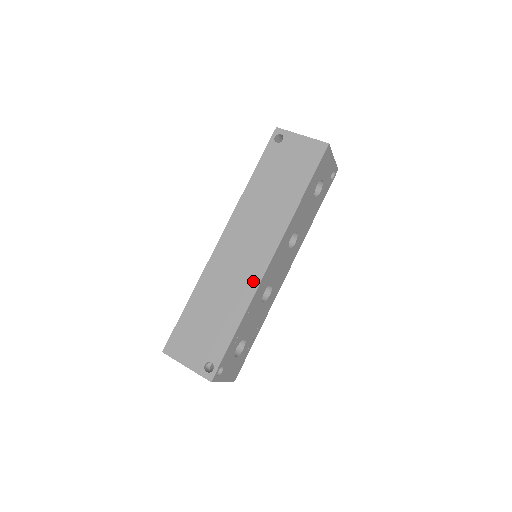
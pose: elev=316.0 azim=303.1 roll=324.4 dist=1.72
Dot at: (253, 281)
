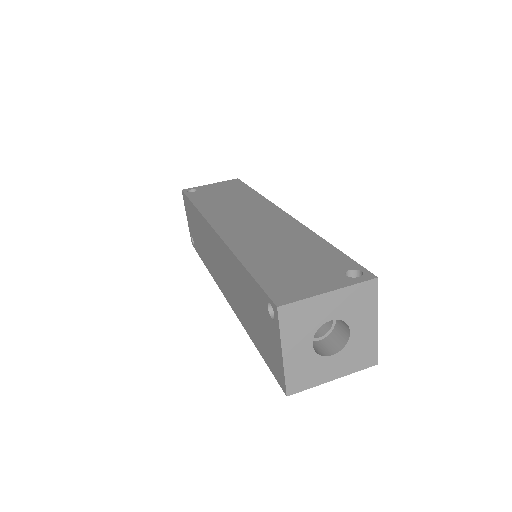
Dot at: (291, 224)
